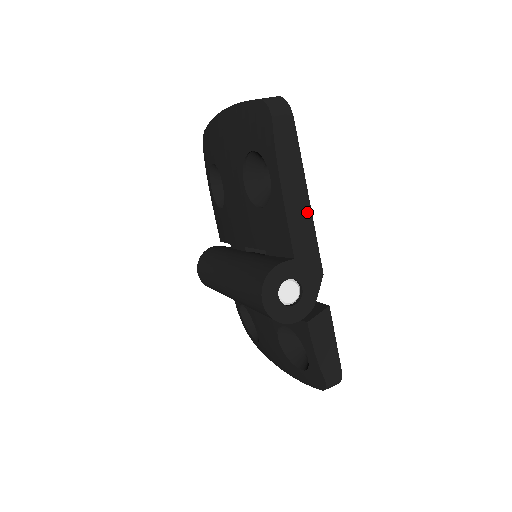
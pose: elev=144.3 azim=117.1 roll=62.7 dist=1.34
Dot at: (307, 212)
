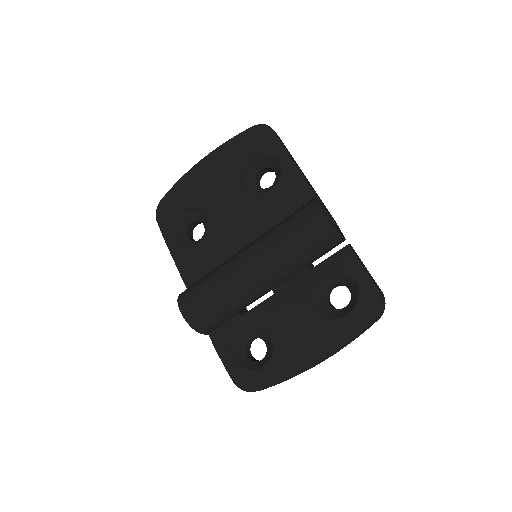
Dot at: (309, 183)
